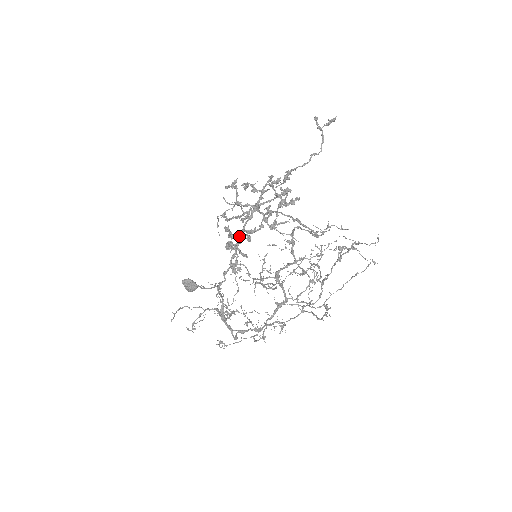
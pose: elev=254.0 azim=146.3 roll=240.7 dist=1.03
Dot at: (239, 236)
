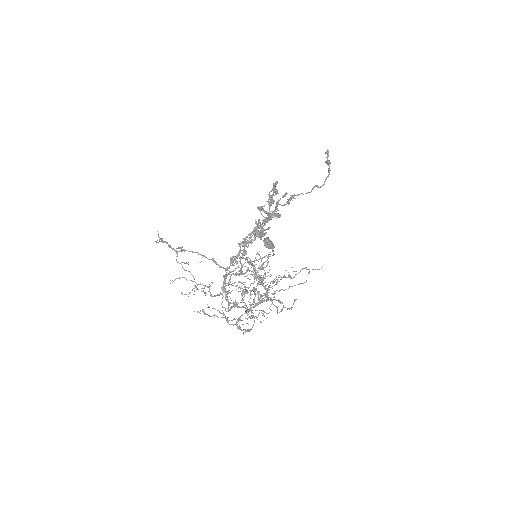
Dot at: (246, 236)
